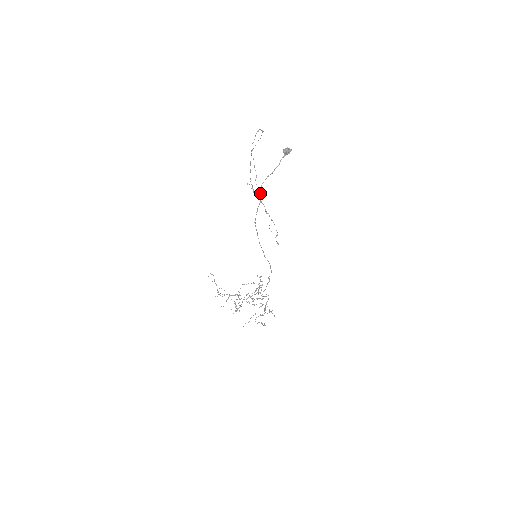
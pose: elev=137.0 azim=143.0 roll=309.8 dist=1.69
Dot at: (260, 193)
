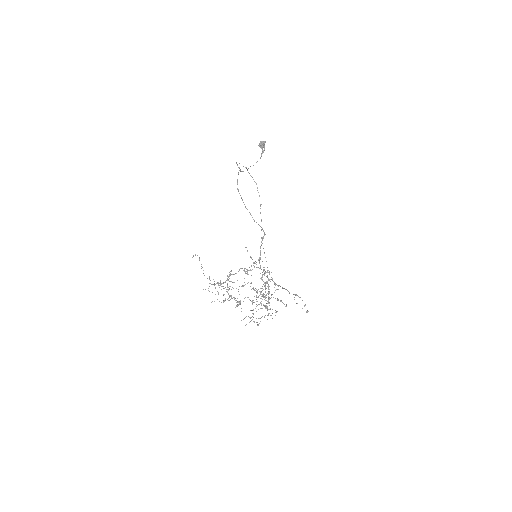
Dot at: occluded
